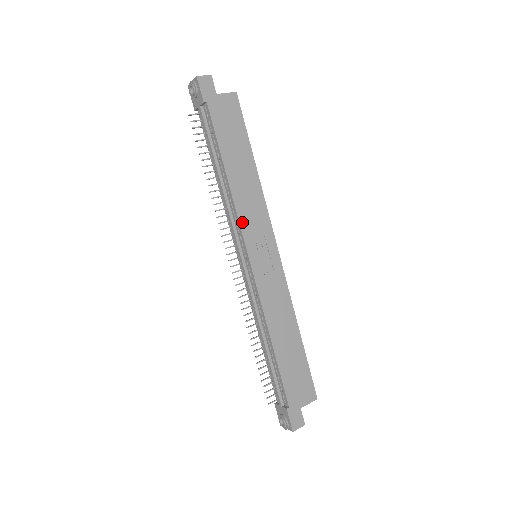
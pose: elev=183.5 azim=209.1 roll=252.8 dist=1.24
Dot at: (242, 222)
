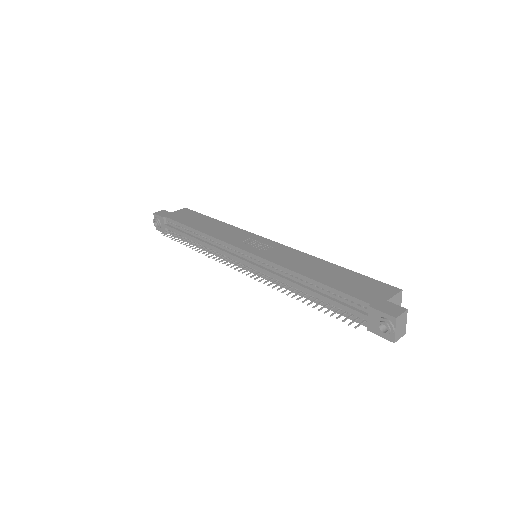
Dot at: (224, 240)
